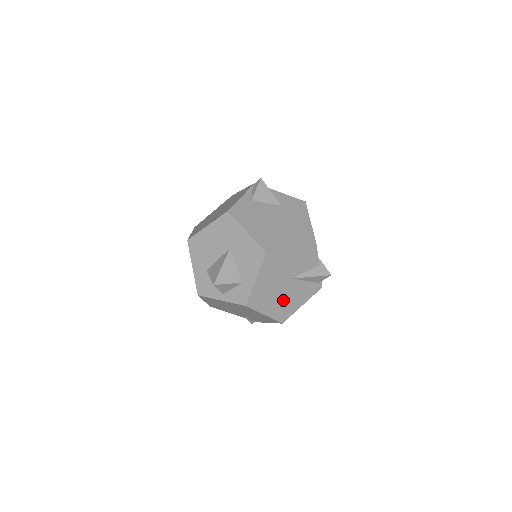
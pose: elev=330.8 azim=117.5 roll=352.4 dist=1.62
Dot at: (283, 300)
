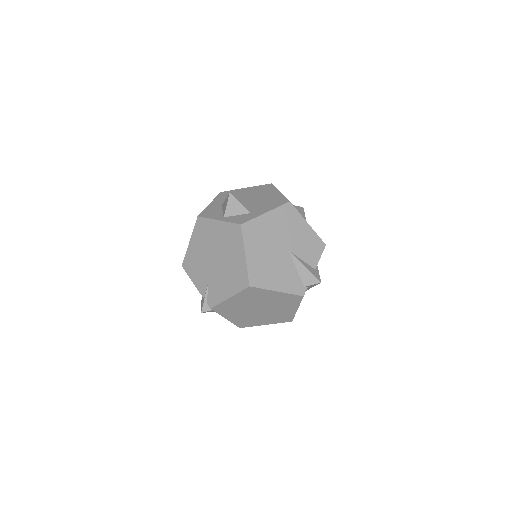
Dot at: (268, 262)
